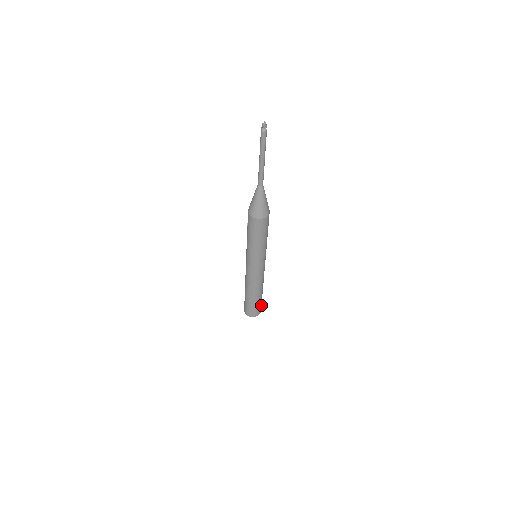
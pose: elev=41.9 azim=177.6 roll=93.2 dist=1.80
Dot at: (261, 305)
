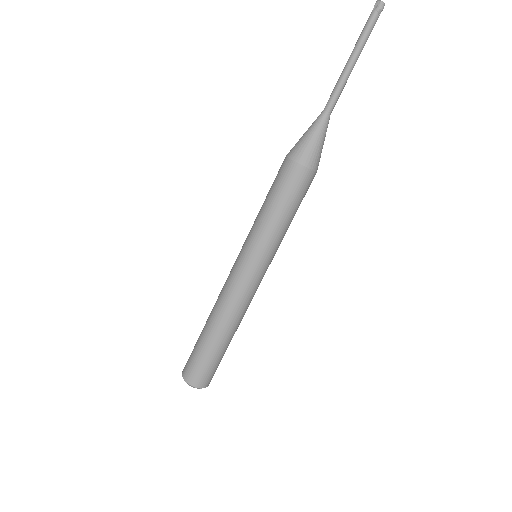
Dot at: (207, 374)
